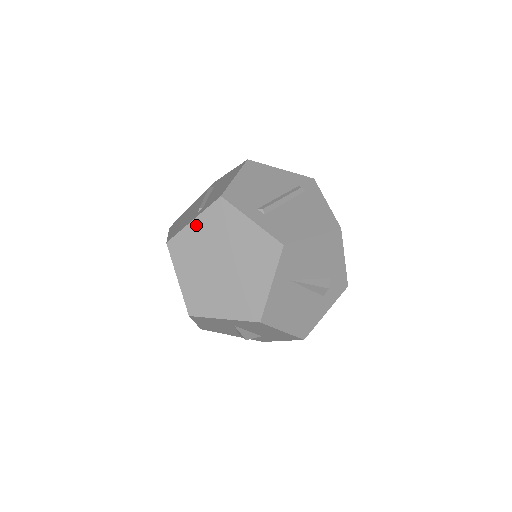
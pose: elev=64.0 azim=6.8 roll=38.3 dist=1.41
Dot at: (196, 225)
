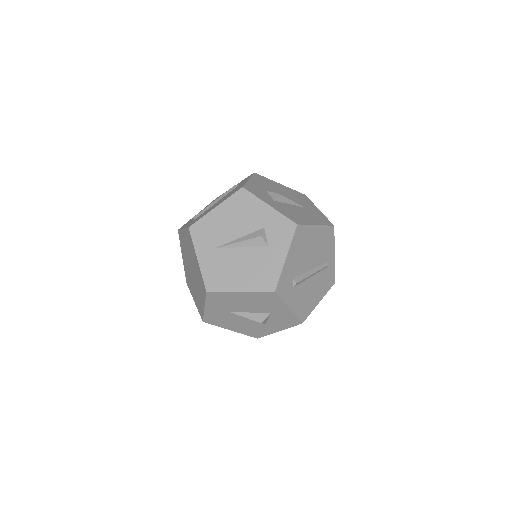
Dot at: (183, 258)
